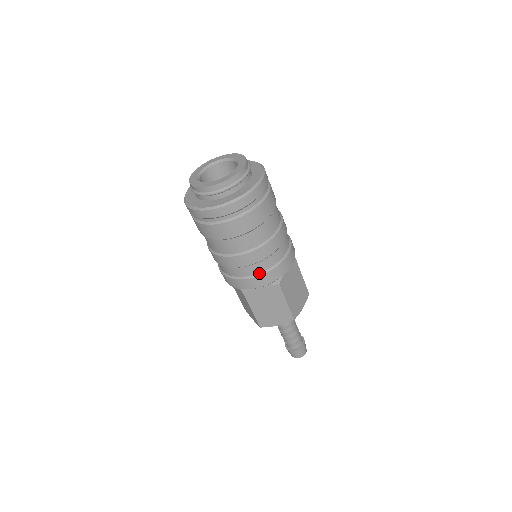
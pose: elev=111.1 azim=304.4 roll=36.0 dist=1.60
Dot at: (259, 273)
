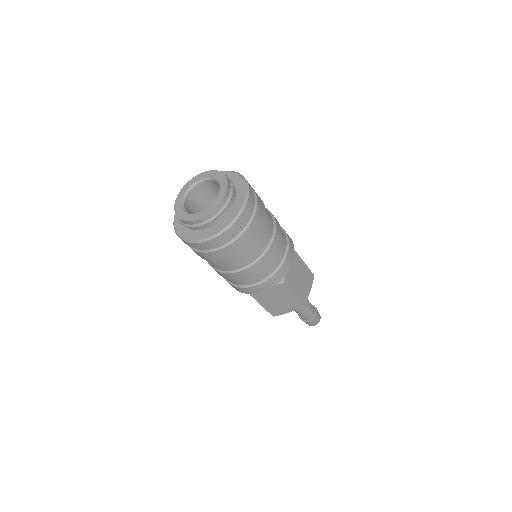
Dot at: (262, 280)
